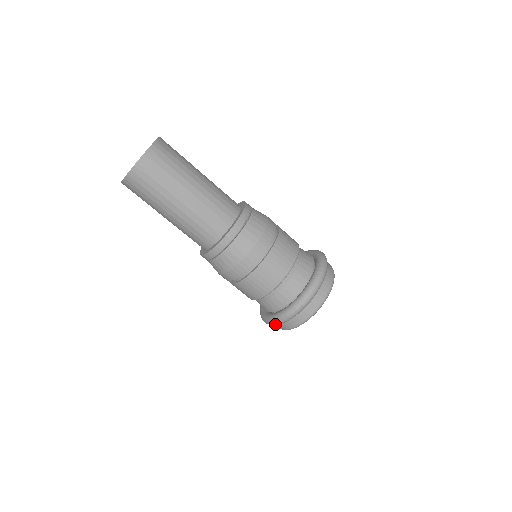
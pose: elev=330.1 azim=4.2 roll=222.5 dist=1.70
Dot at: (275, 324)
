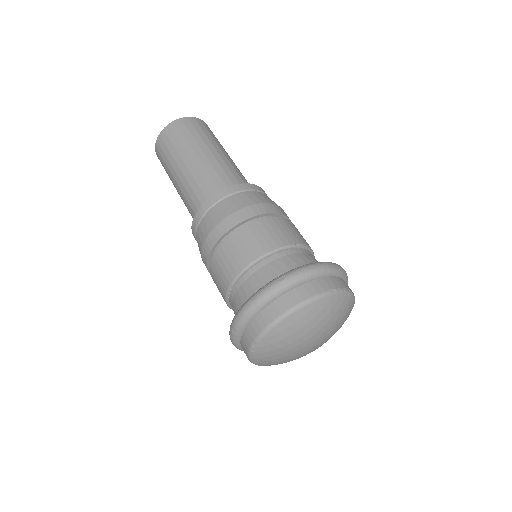
Dot at: (241, 316)
